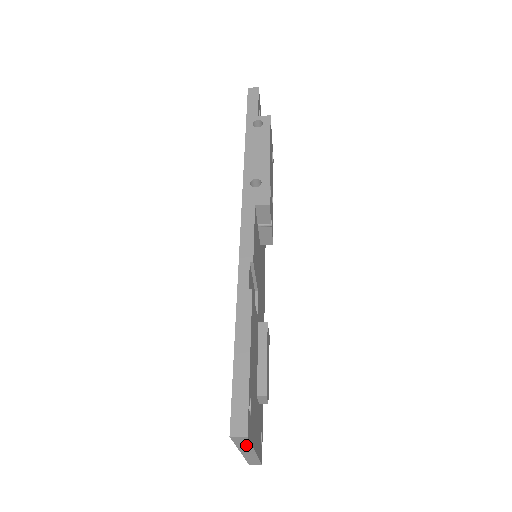
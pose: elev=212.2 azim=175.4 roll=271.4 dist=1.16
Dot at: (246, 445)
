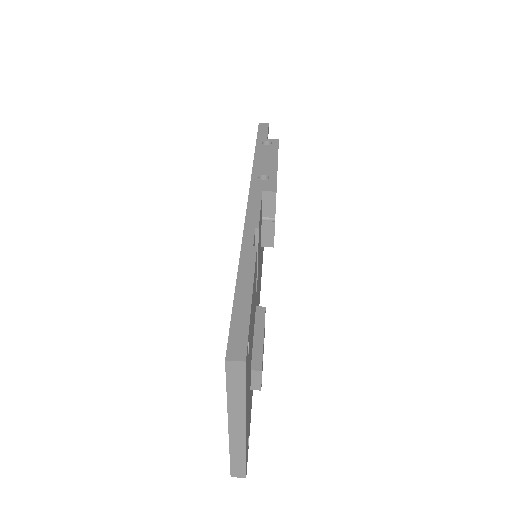
Dot at: (239, 395)
